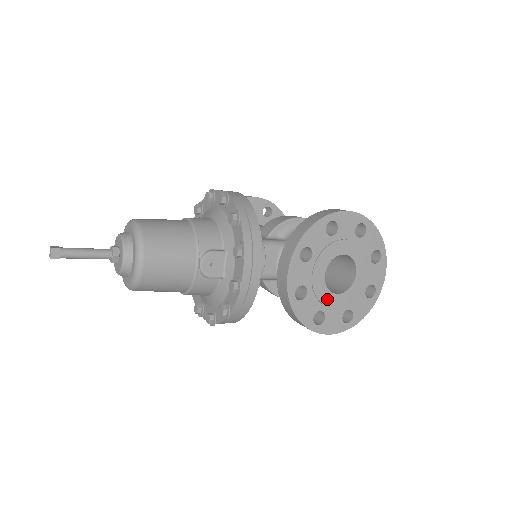
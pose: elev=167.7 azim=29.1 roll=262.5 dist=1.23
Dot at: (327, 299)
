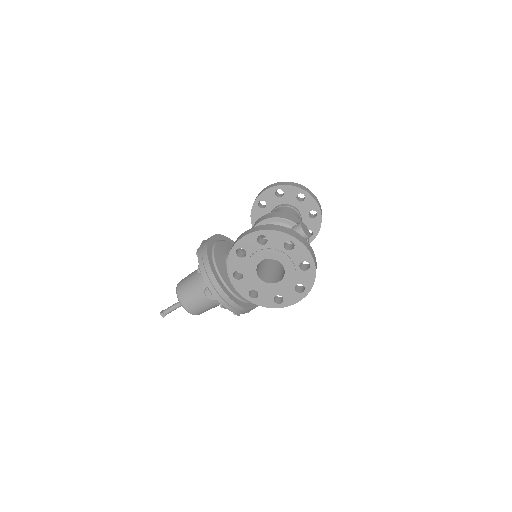
Dot at: (274, 288)
